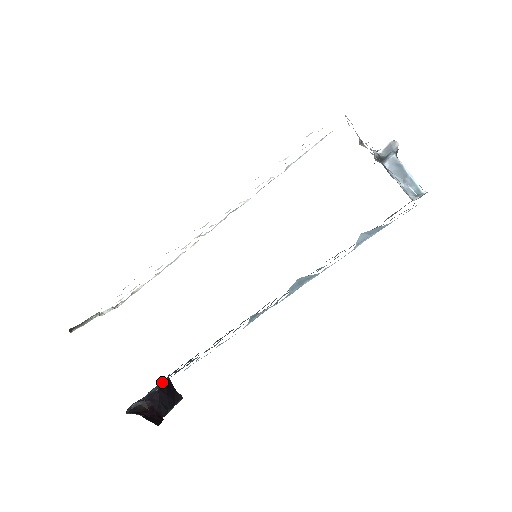
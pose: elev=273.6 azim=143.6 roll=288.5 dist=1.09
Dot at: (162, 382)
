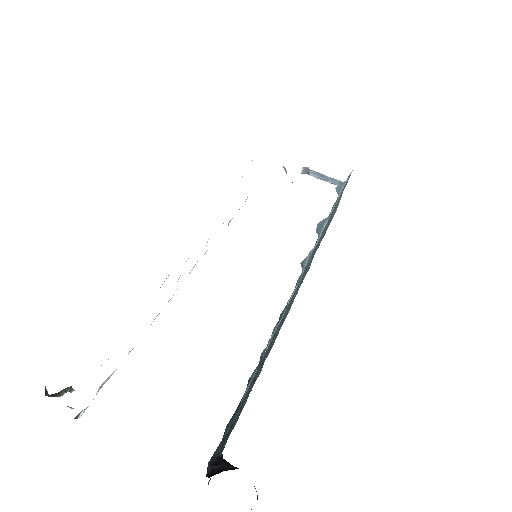
Dot at: occluded
